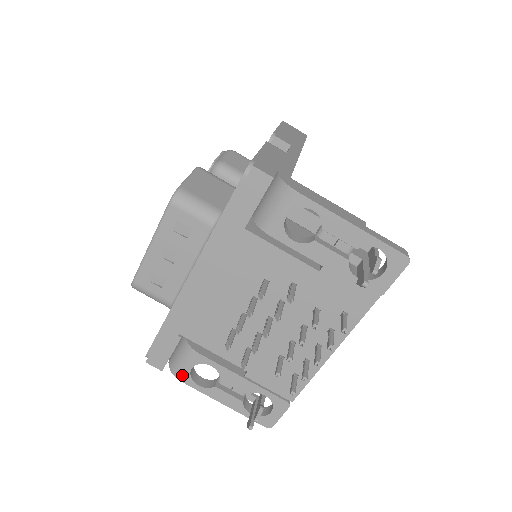
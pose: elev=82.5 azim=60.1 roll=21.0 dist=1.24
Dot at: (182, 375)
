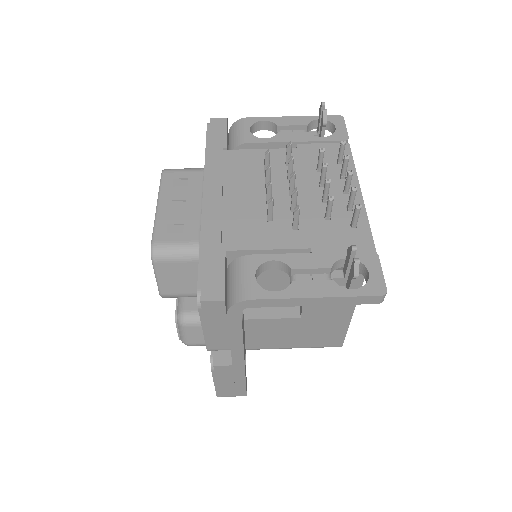
Dot at: (250, 291)
